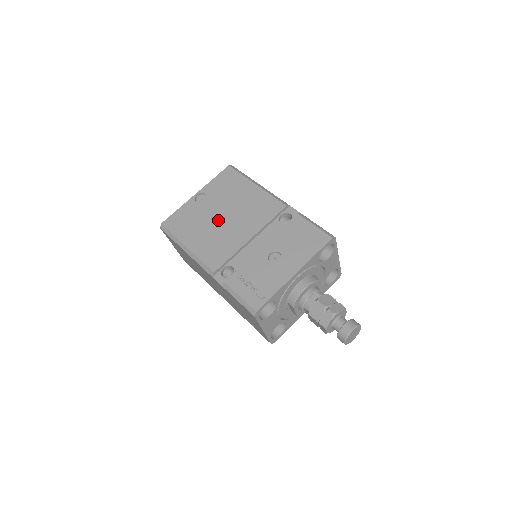
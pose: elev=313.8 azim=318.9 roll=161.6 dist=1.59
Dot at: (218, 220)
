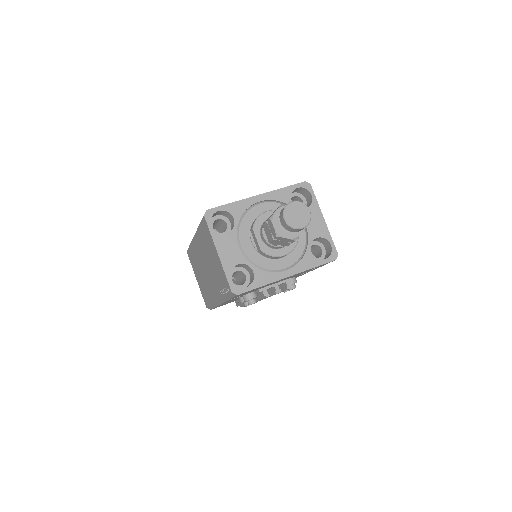
Dot at: occluded
